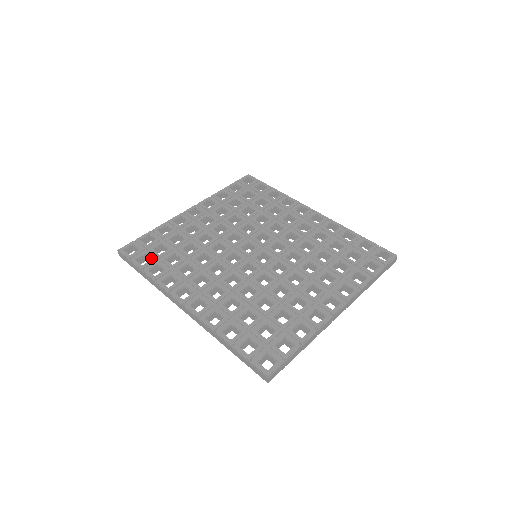
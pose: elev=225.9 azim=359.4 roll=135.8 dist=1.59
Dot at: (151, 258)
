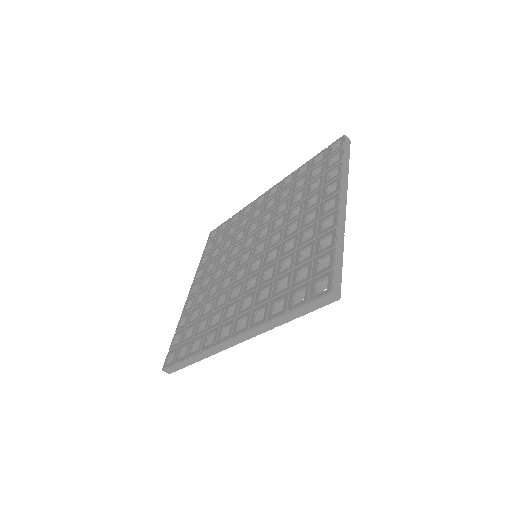
Dot at: (187, 345)
